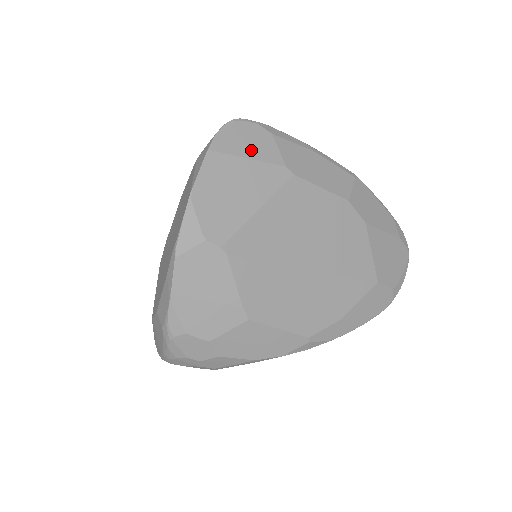
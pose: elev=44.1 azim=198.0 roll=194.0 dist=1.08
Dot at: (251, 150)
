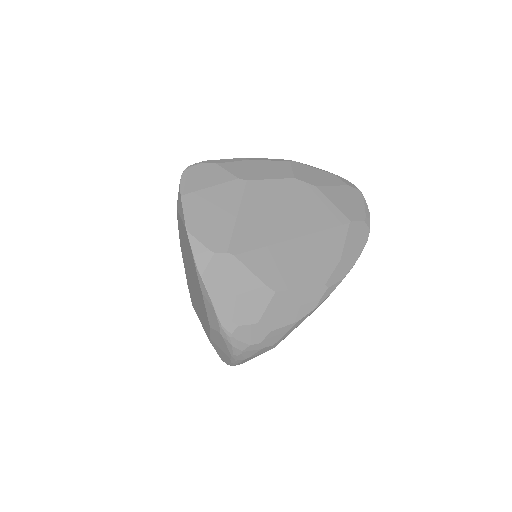
Dot at: (209, 181)
